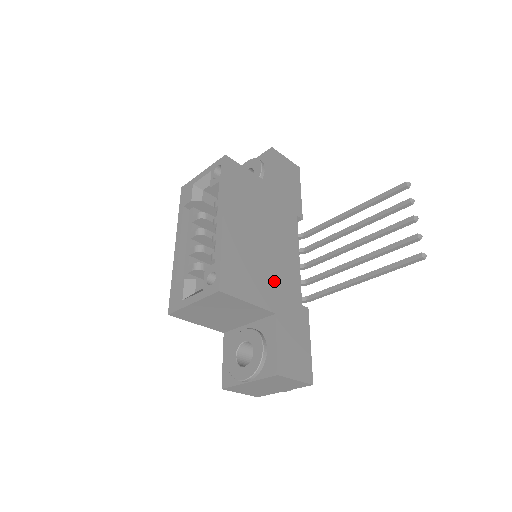
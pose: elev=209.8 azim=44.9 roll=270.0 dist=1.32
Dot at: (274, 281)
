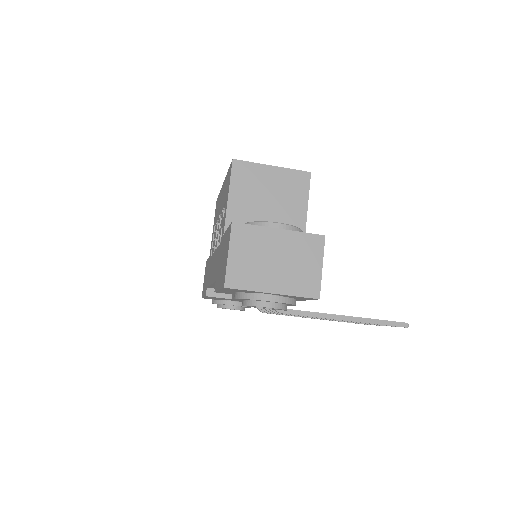
Dot at: occluded
